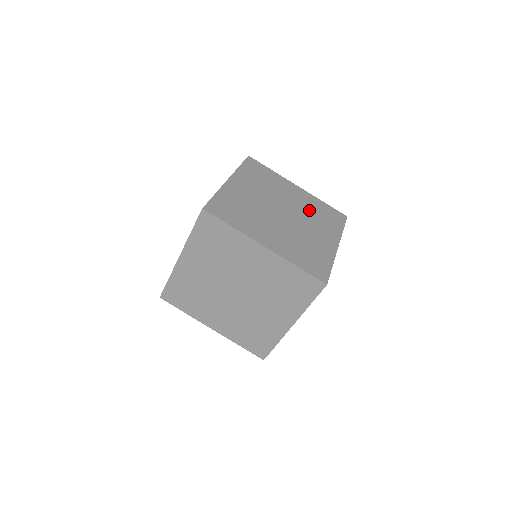
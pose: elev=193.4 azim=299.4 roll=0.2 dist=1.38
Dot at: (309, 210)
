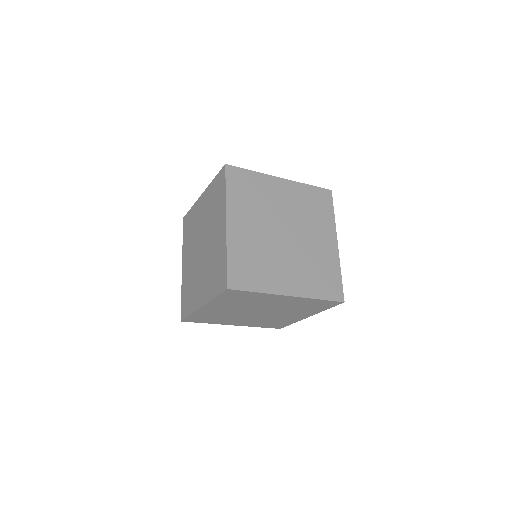
Dot at: occluded
